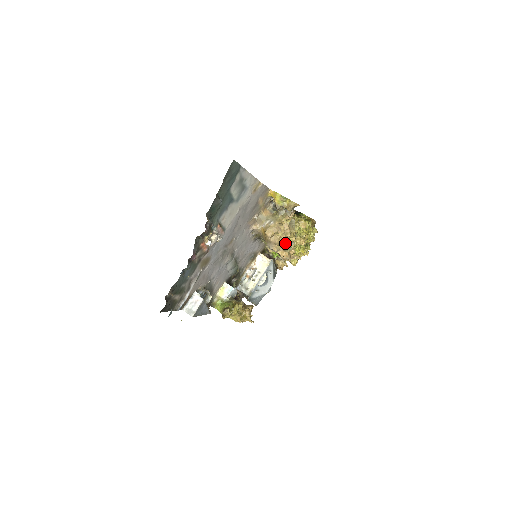
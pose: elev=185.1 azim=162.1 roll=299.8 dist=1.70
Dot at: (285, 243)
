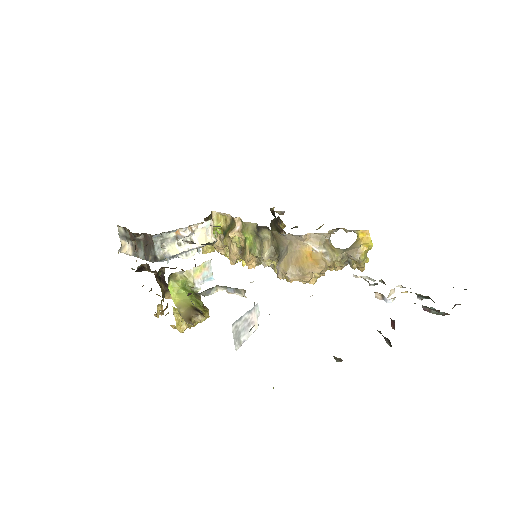
Dot at: occluded
